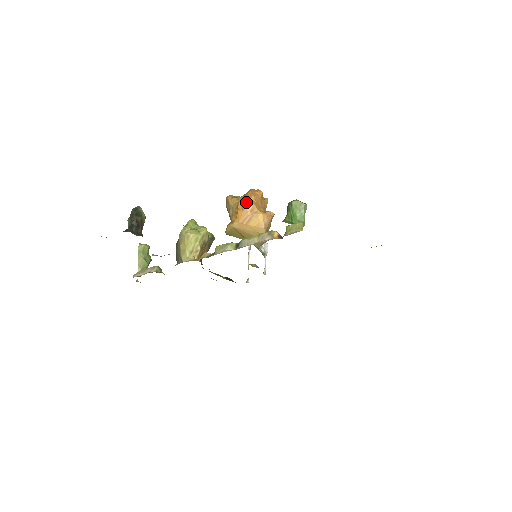
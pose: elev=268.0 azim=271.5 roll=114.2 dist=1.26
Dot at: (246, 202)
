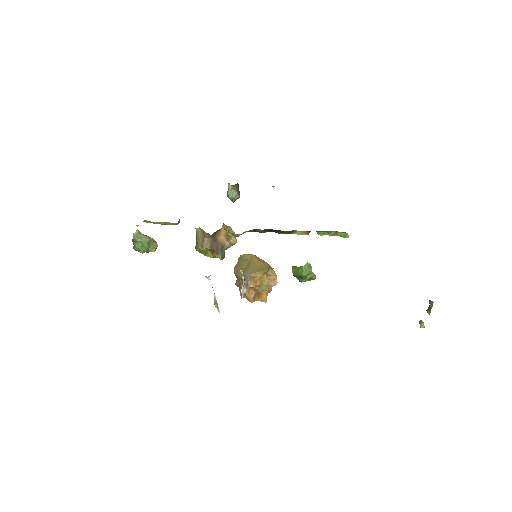
Dot at: occluded
